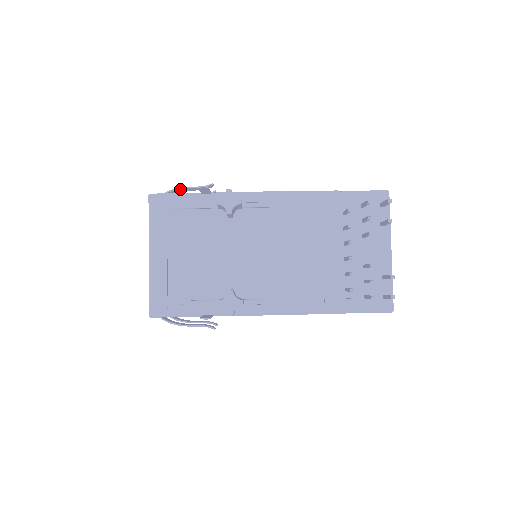
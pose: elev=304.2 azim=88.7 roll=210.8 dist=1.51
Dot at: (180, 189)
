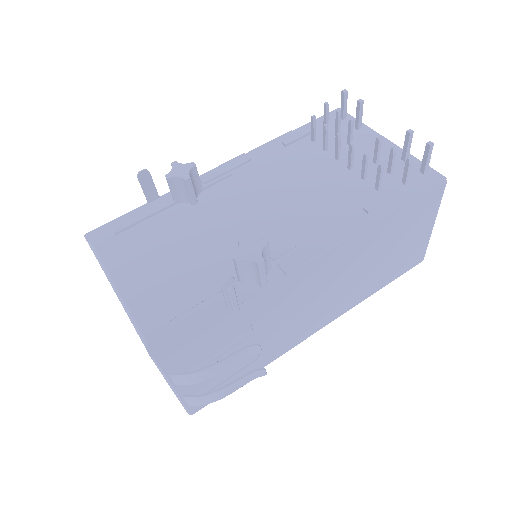
Dot at: occluded
